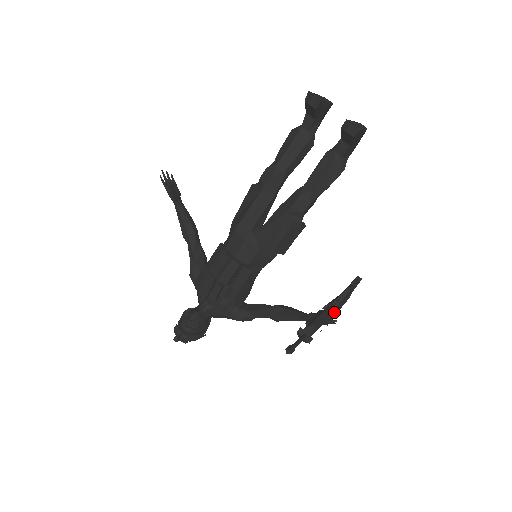
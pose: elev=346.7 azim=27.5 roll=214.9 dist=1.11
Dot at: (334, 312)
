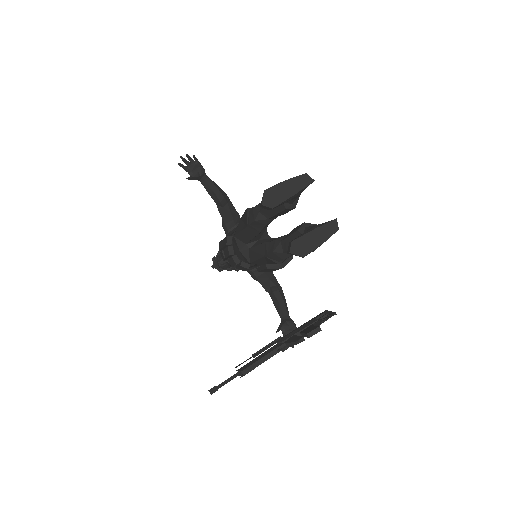
Dot at: (284, 349)
